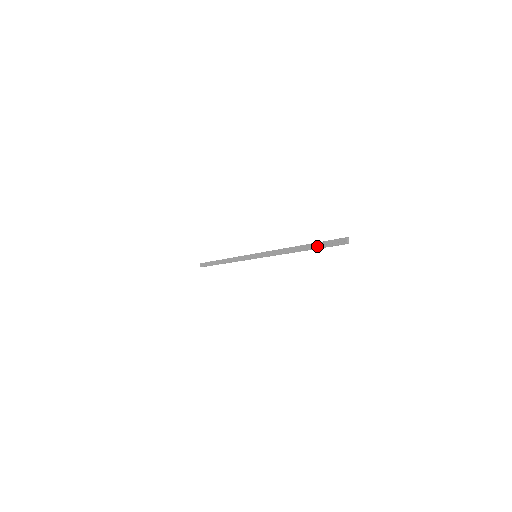
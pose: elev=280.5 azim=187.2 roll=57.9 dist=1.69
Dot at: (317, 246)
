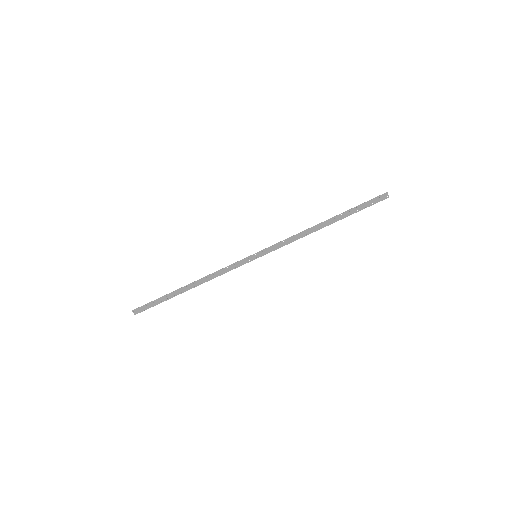
Dot at: (353, 212)
